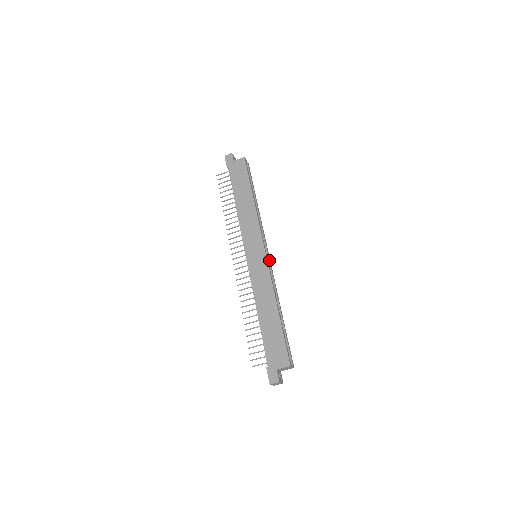
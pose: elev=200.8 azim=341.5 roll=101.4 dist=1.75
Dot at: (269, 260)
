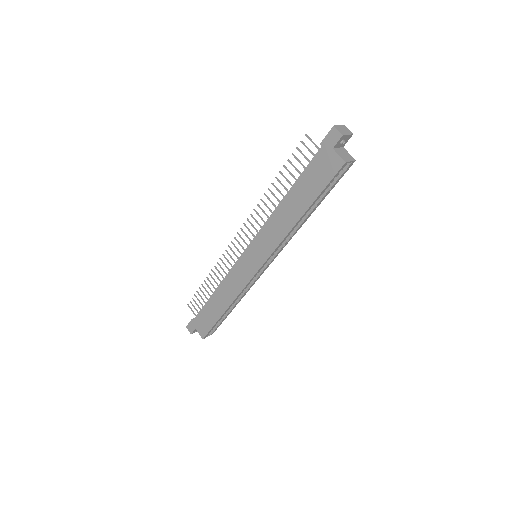
Dot at: (263, 270)
